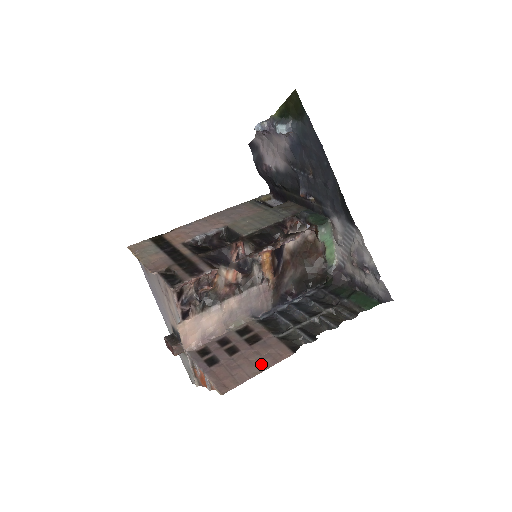
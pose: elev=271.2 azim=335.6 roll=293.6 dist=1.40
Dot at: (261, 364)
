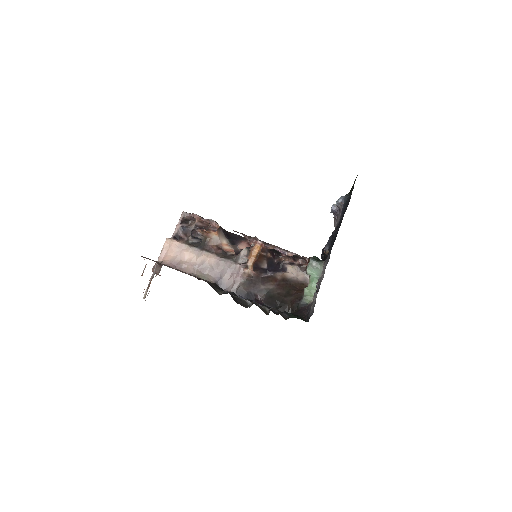
Dot at: occluded
